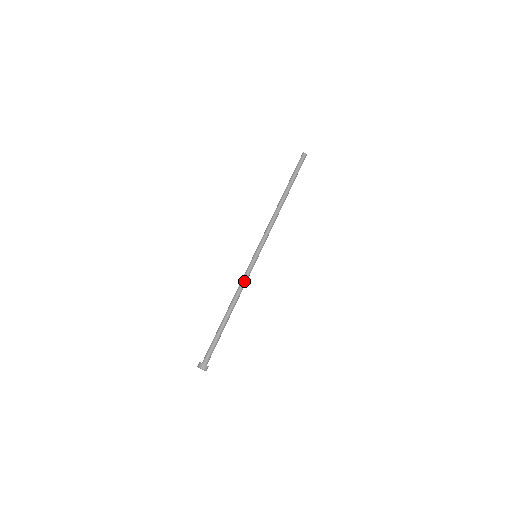
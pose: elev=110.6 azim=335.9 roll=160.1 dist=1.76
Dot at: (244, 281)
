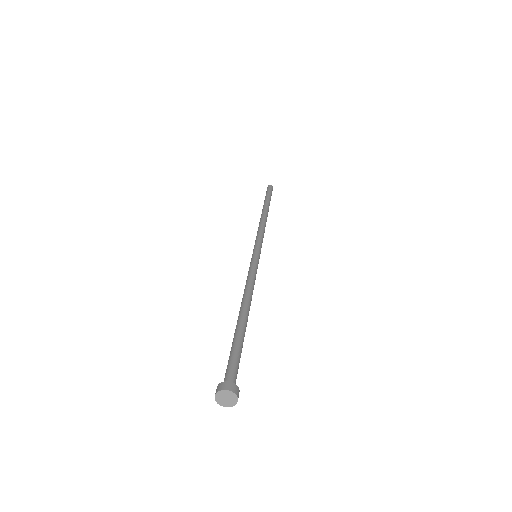
Dot at: (248, 277)
